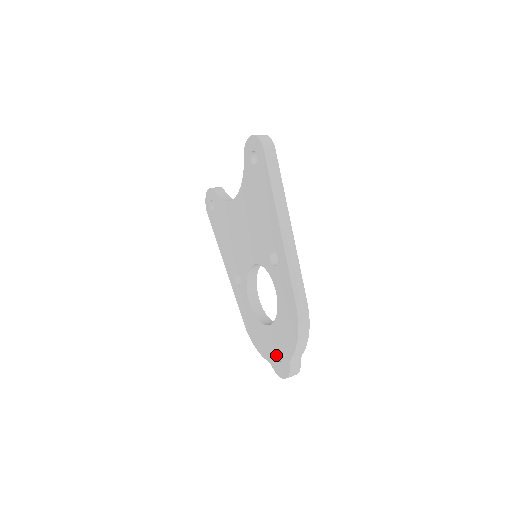
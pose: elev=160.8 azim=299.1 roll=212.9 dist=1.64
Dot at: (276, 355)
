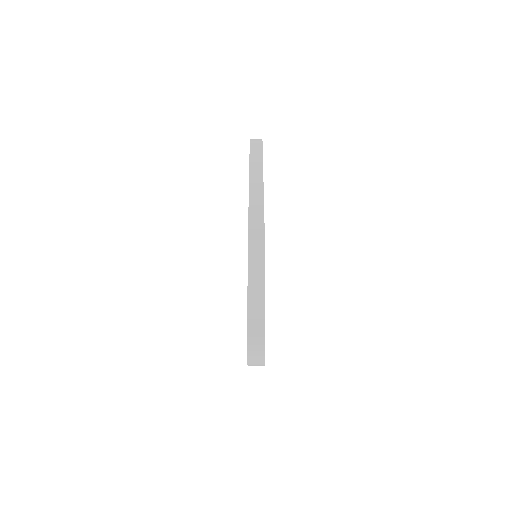
Dot at: occluded
